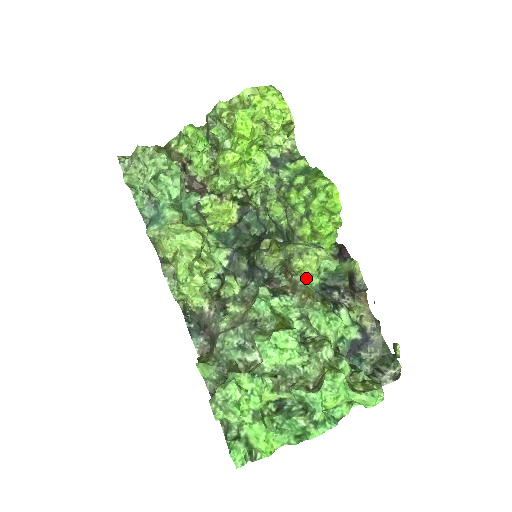
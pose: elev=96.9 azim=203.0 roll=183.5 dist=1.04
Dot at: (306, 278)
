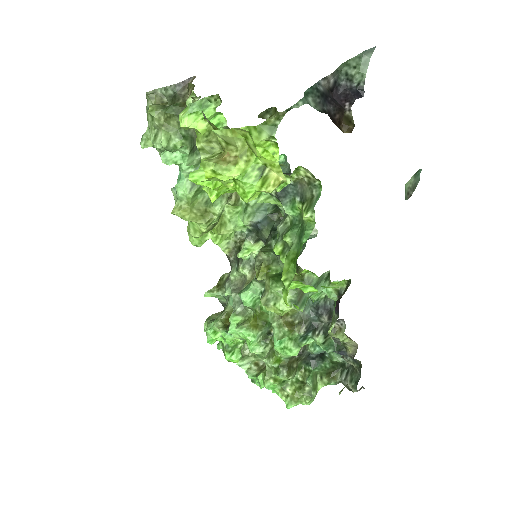
Dot at: occluded
